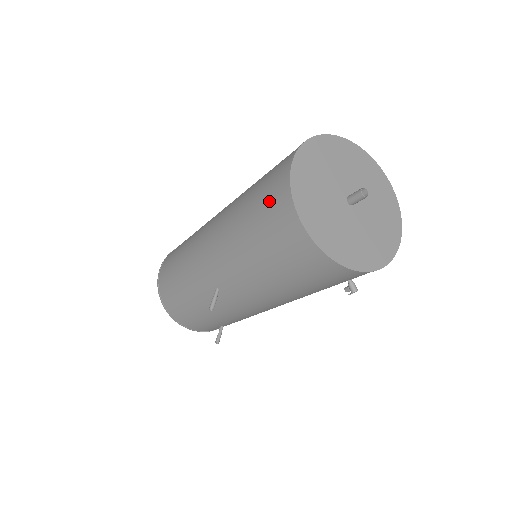
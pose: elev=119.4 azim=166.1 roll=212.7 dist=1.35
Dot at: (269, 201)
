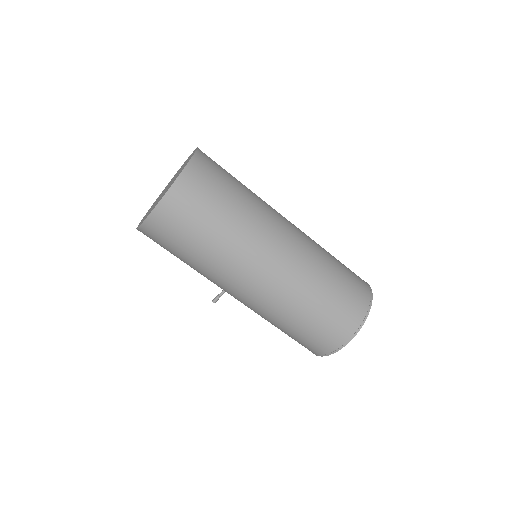
Dot at: (316, 342)
